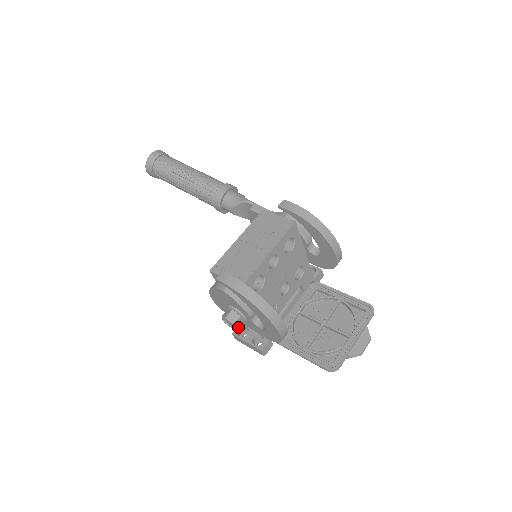
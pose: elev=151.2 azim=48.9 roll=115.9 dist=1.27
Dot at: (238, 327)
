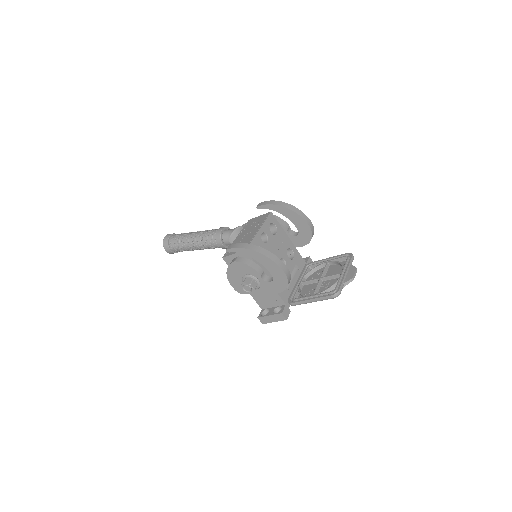
Dot at: (255, 288)
